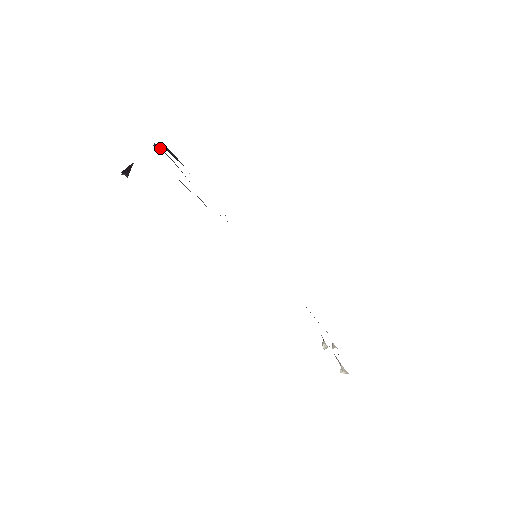
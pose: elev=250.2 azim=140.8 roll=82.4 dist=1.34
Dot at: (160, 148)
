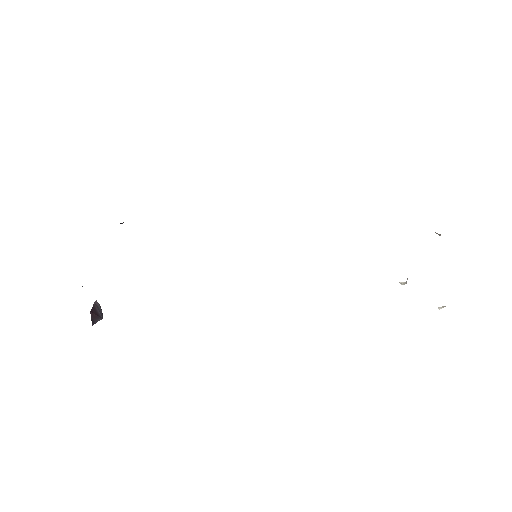
Dot at: occluded
